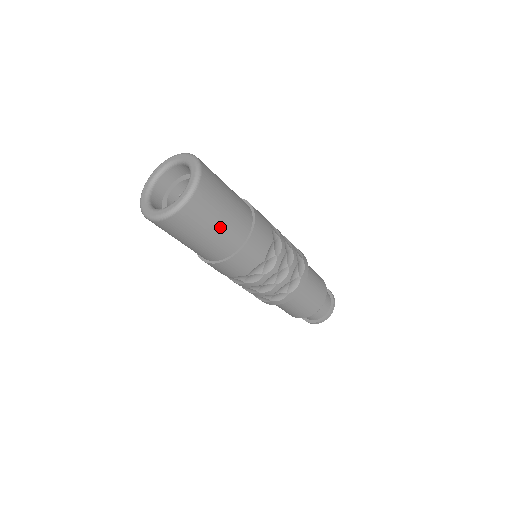
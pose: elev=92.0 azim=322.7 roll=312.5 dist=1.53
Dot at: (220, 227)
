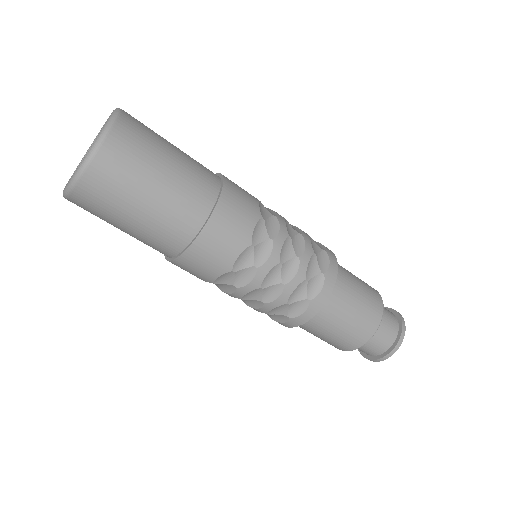
Dot at: (161, 191)
